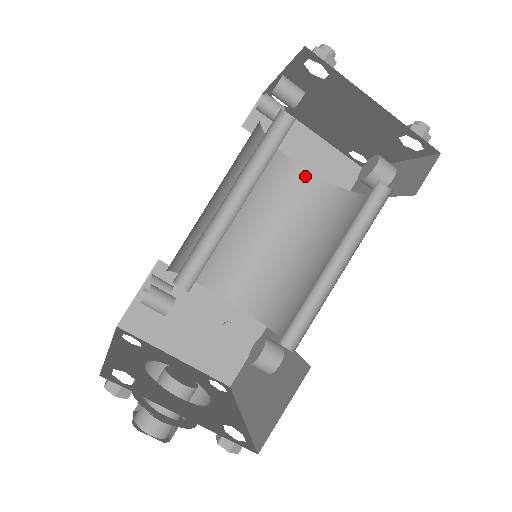
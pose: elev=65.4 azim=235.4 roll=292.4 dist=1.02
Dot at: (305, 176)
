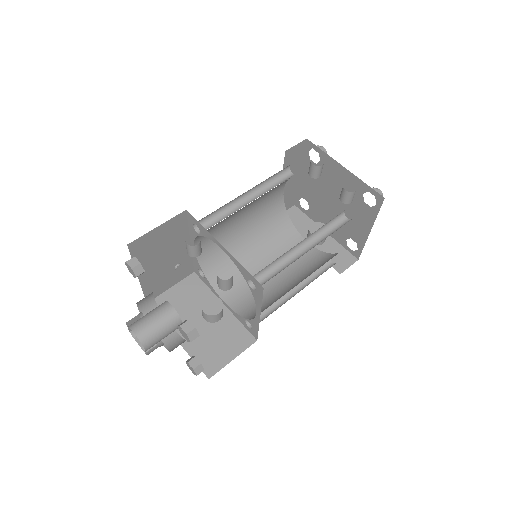
Dot at: (280, 199)
